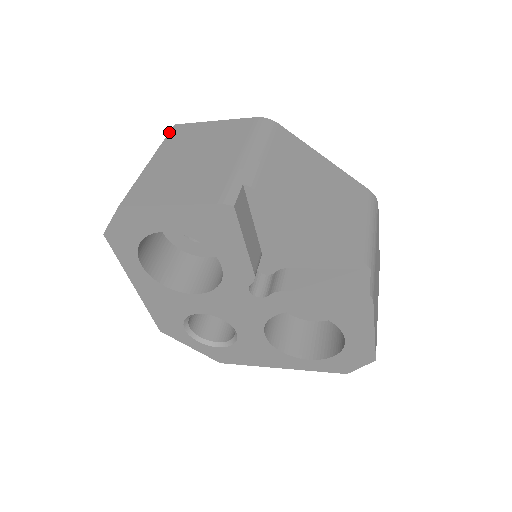
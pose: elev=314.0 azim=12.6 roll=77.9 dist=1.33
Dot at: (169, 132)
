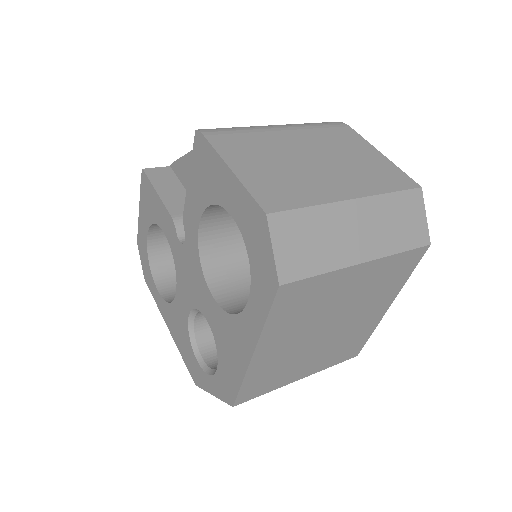
Dot at: occluded
